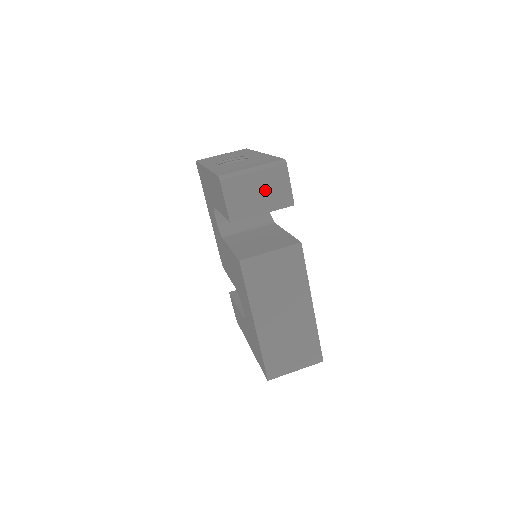
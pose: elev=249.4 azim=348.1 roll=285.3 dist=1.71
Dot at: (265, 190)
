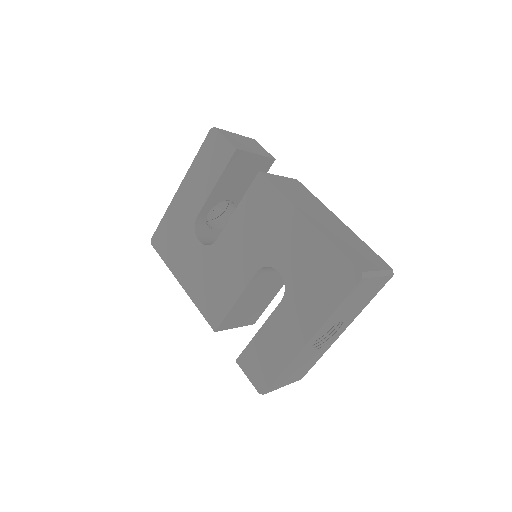
Dot at: (249, 144)
